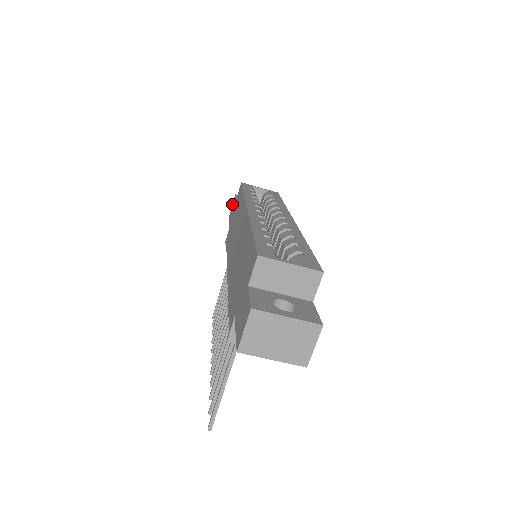
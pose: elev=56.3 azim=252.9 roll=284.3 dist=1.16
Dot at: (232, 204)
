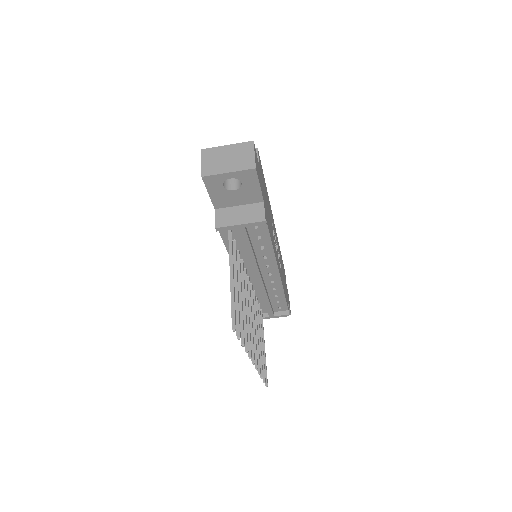
Dot at: occluded
